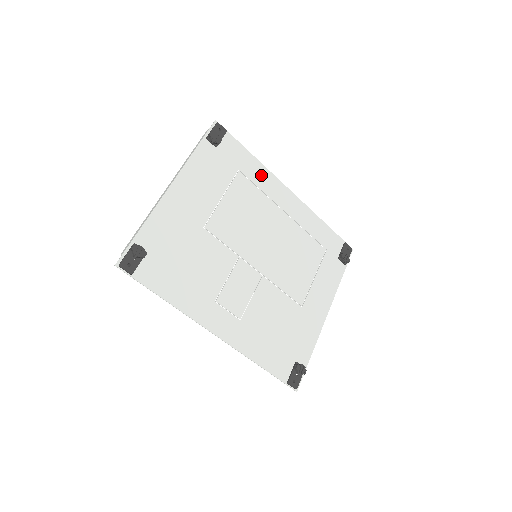
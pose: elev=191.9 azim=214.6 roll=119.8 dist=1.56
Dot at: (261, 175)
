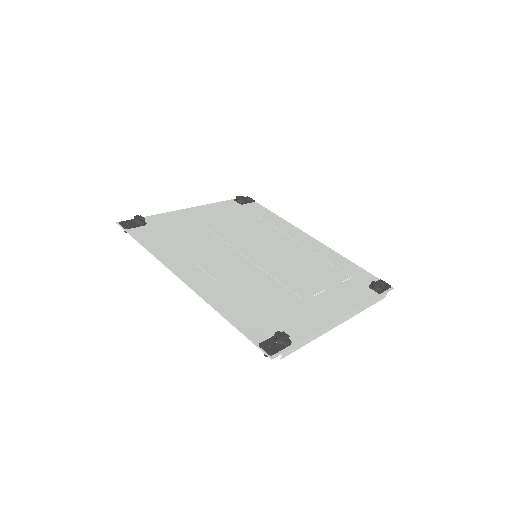
Dot at: (281, 224)
